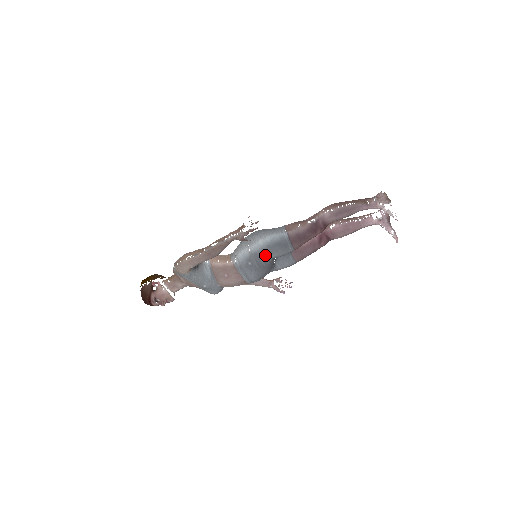
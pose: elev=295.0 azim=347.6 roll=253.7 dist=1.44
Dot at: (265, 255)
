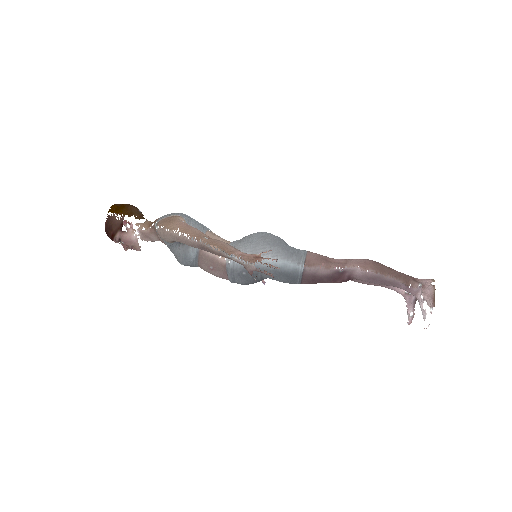
Dot at: (266, 275)
